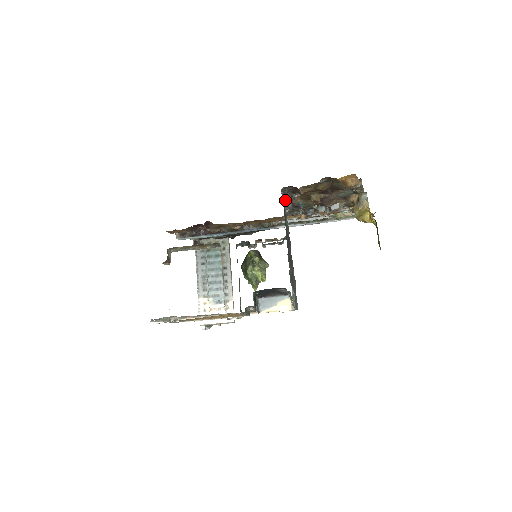
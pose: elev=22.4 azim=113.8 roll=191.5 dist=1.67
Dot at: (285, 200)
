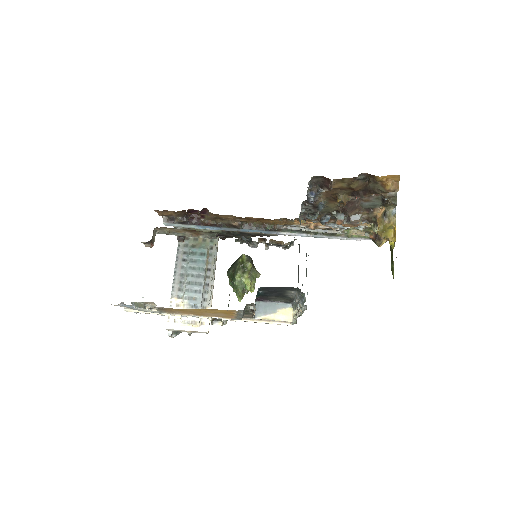
Dot at: (309, 194)
